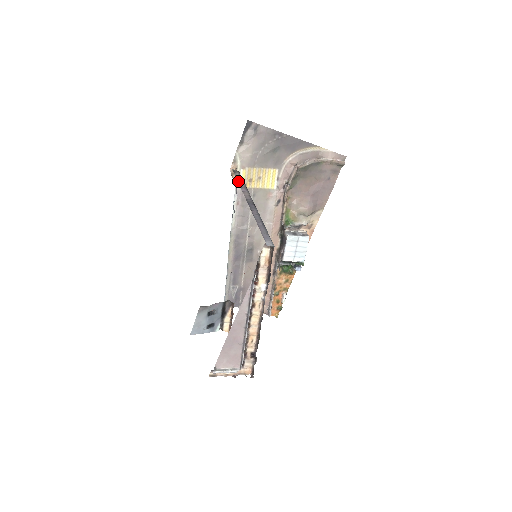
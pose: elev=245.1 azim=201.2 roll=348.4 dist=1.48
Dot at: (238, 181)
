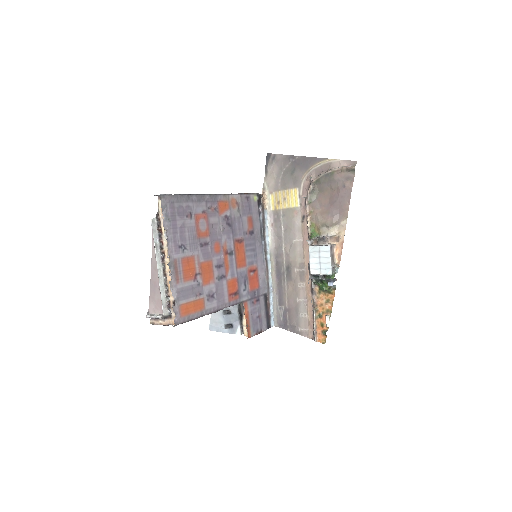
Dot at: occluded
